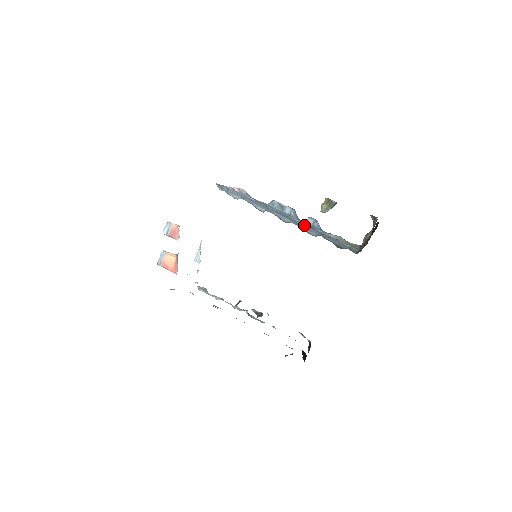
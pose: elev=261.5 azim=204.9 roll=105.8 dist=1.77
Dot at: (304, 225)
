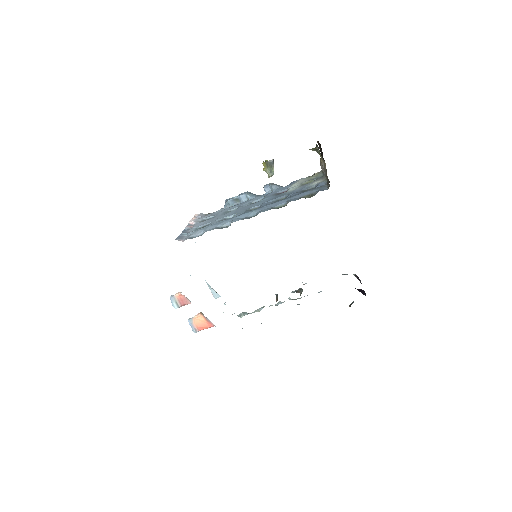
Dot at: (268, 201)
